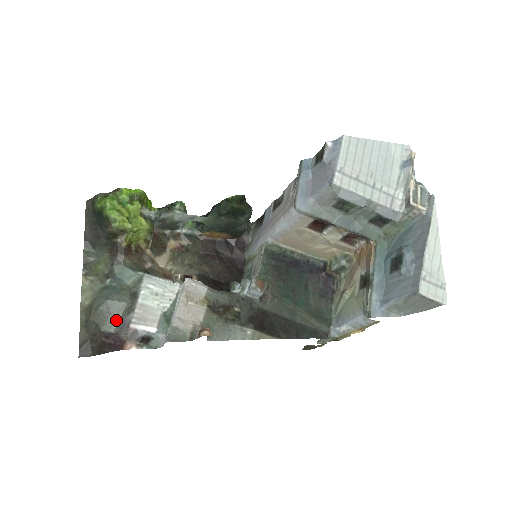
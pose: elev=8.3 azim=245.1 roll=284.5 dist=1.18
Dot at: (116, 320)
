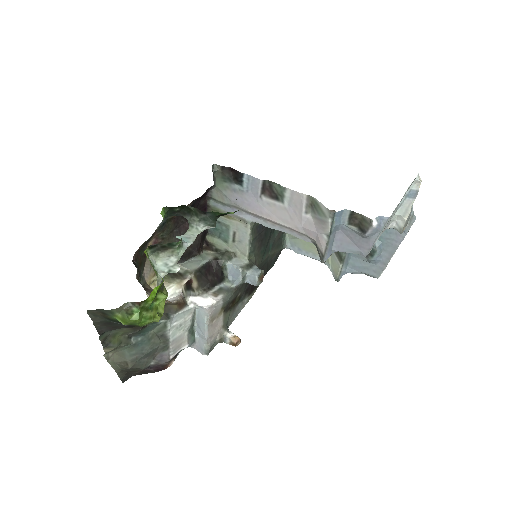
Dot at: (152, 357)
